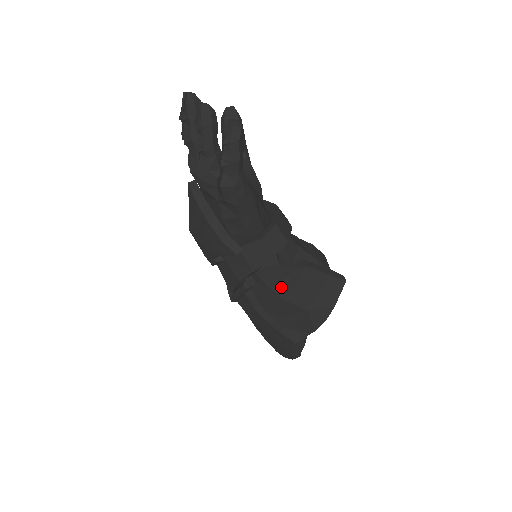
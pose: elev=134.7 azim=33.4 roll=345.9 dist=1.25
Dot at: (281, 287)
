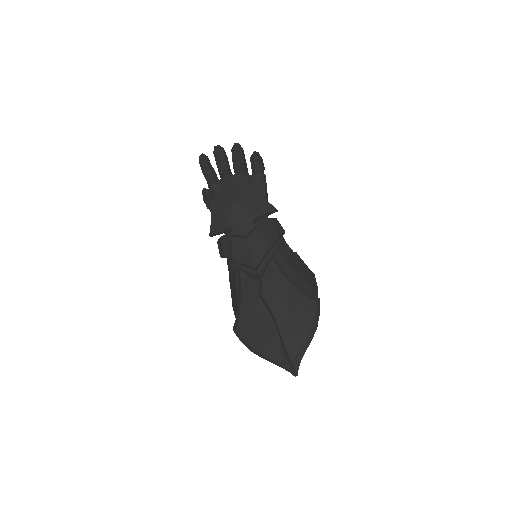
Dot at: (290, 261)
